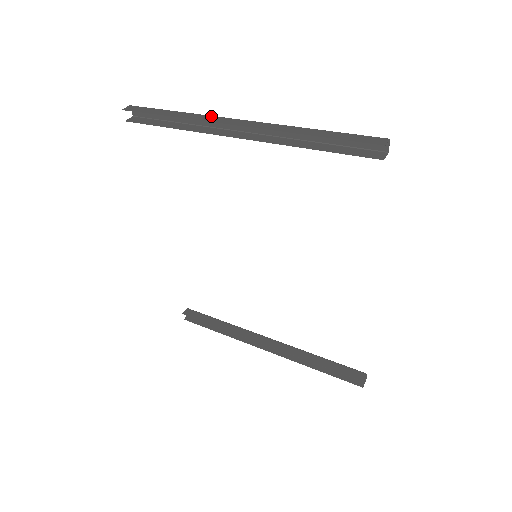
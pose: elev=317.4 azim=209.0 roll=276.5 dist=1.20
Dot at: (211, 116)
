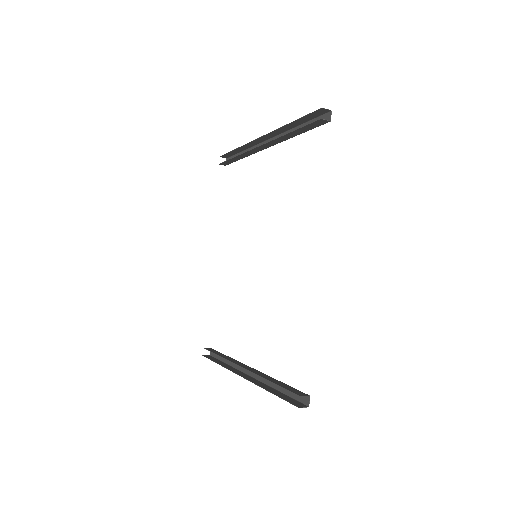
Dot at: (256, 144)
